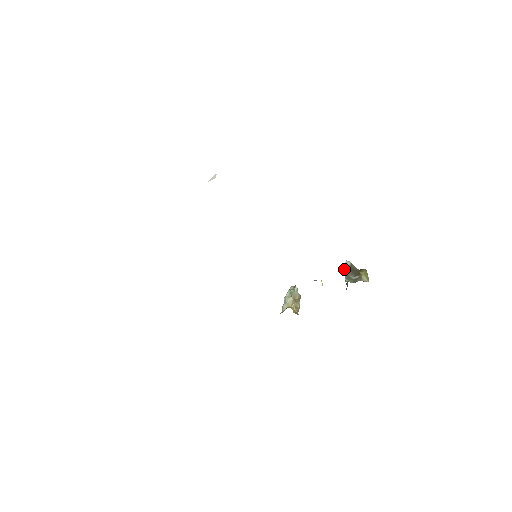
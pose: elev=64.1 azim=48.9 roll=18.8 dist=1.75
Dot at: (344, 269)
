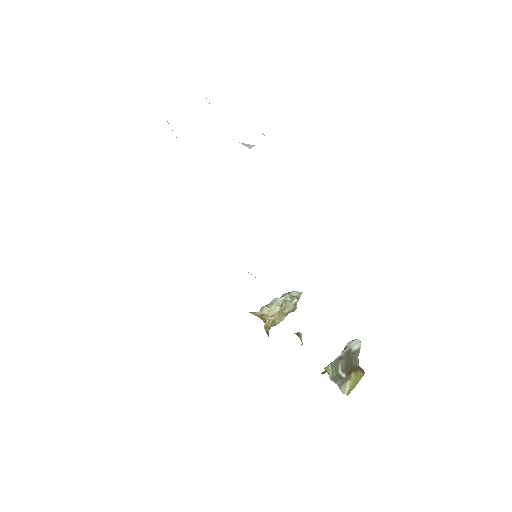
Dot at: (345, 347)
